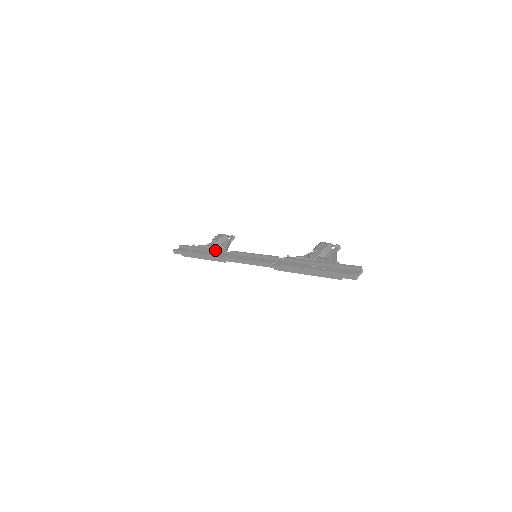
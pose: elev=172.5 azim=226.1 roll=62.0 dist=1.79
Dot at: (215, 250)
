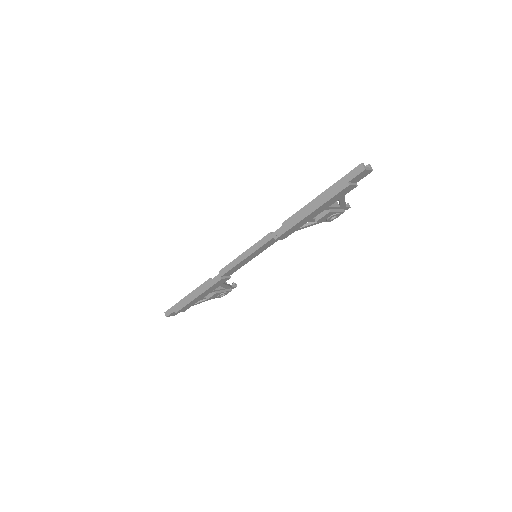
Dot at: occluded
